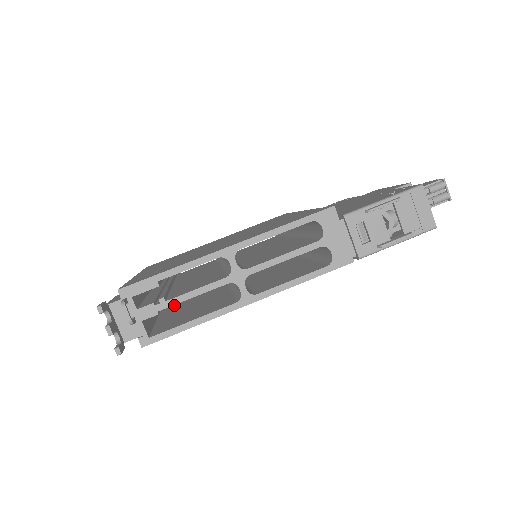
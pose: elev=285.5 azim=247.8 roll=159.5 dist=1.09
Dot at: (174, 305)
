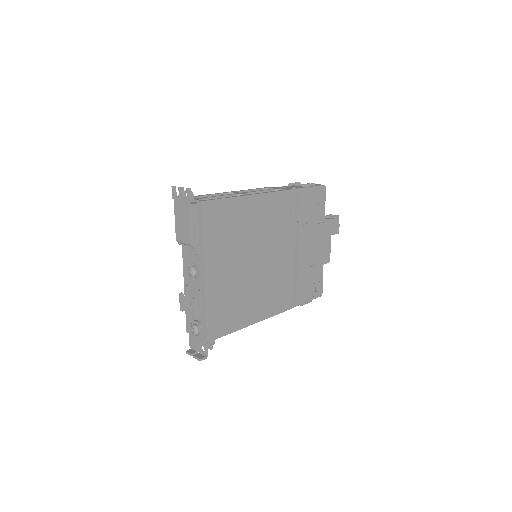
Dot at: (215, 280)
